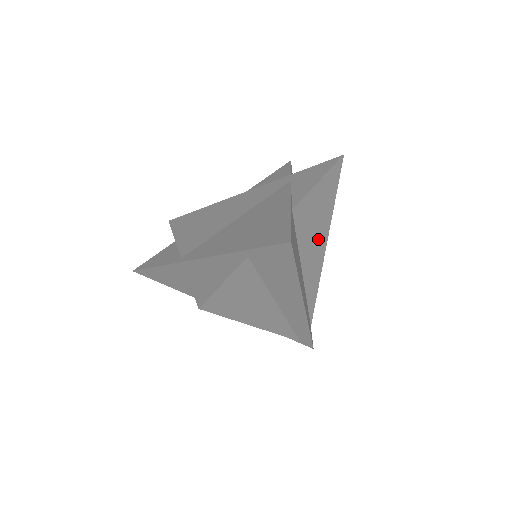
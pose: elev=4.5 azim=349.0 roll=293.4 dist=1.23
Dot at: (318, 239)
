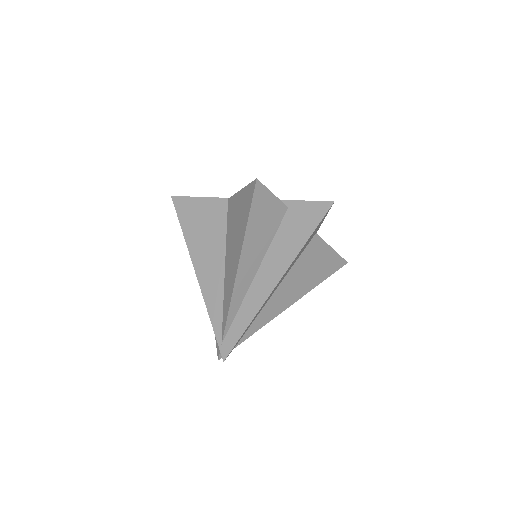
Dot at: (299, 286)
